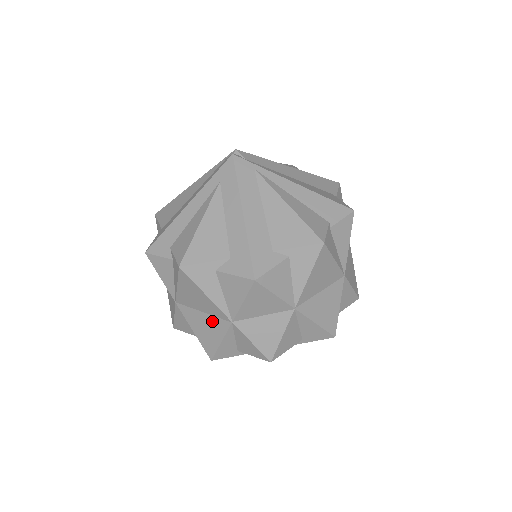
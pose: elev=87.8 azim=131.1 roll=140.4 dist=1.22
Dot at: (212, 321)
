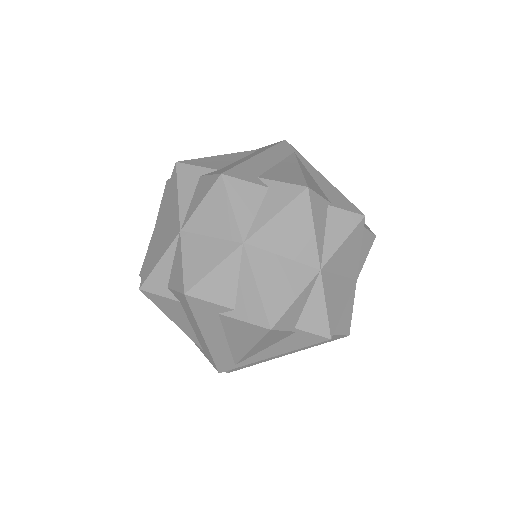
Dot at: (167, 236)
